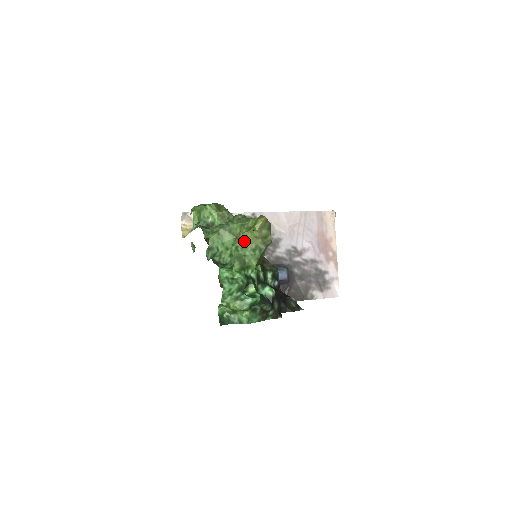
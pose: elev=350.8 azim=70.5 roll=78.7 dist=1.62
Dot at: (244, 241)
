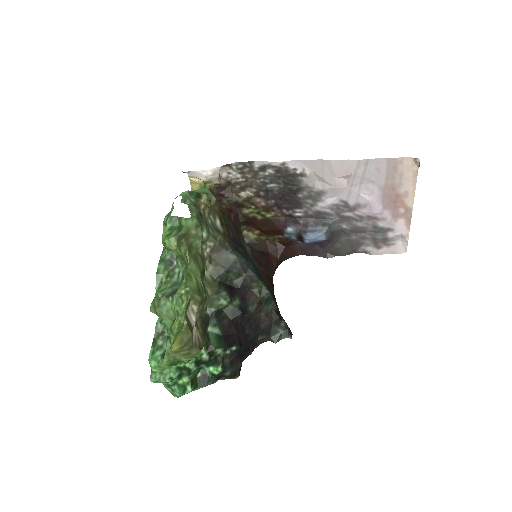
Dot at: occluded
